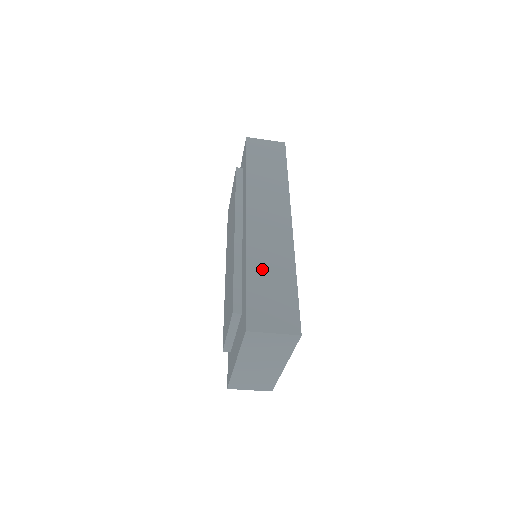
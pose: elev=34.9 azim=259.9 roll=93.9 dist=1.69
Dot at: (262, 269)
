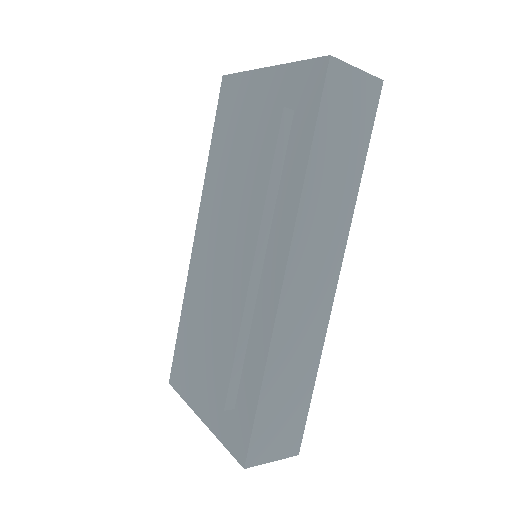
Dot at: (282, 374)
